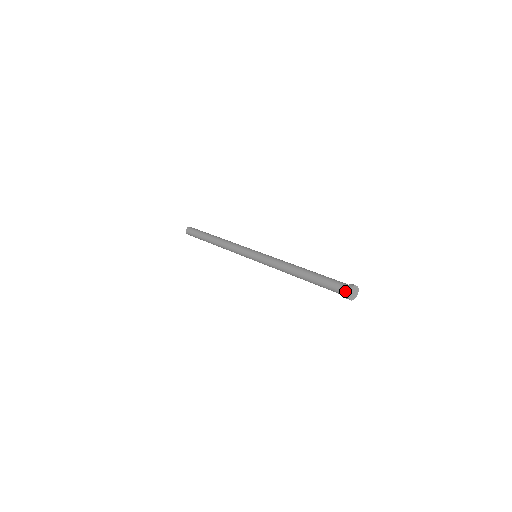
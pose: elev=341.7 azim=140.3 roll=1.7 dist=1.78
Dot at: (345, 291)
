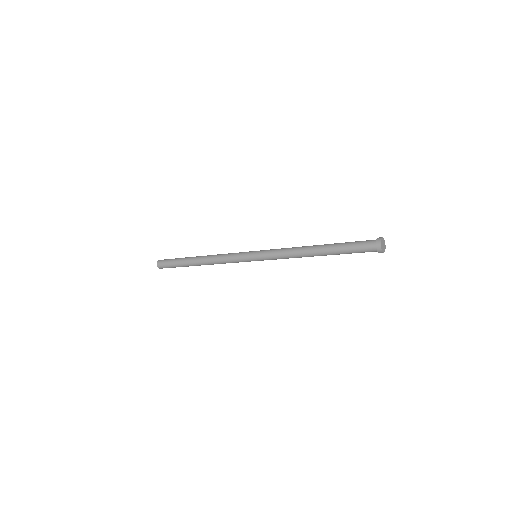
Dot at: (377, 238)
